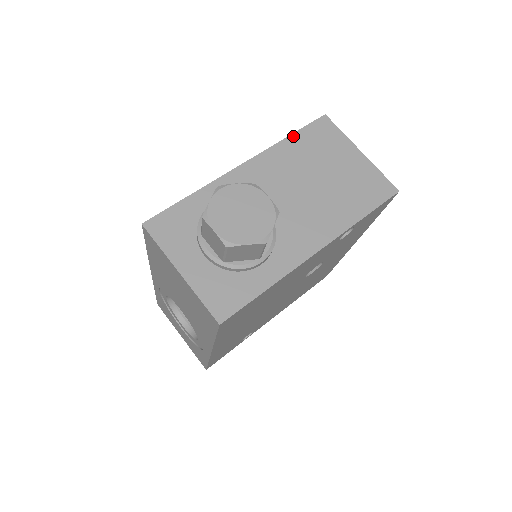
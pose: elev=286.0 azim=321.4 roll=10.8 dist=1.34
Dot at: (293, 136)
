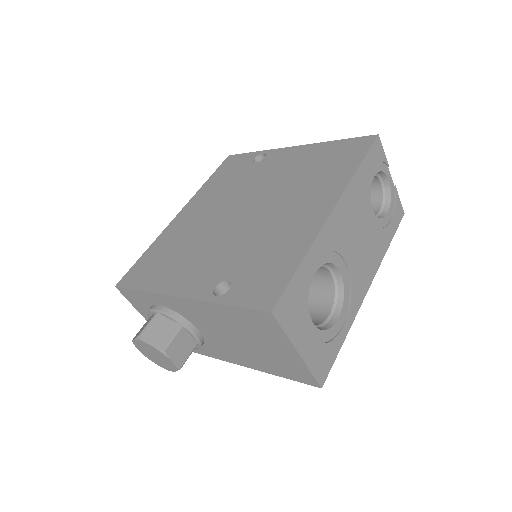
Dot at: (229, 307)
